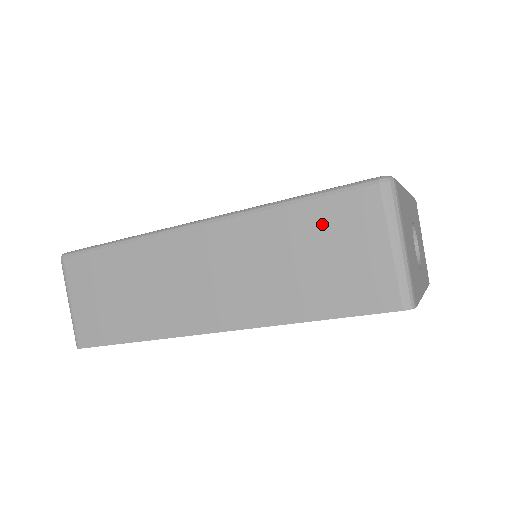
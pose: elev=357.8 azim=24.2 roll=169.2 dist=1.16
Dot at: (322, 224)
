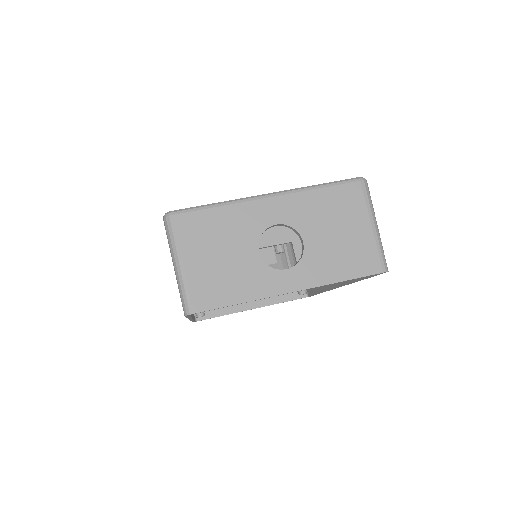
Dot at: occluded
